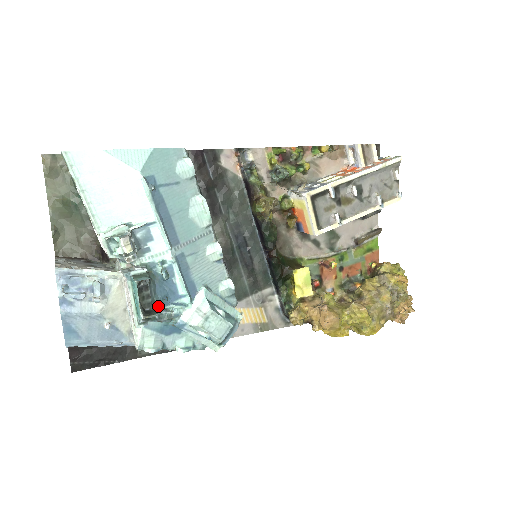
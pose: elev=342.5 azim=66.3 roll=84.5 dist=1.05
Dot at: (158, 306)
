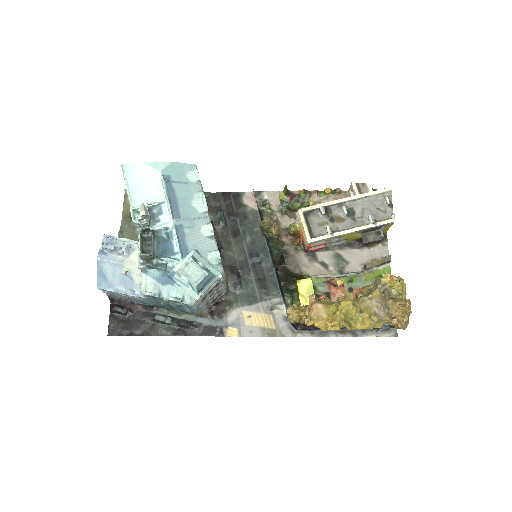
Dot at: (157, 257)
